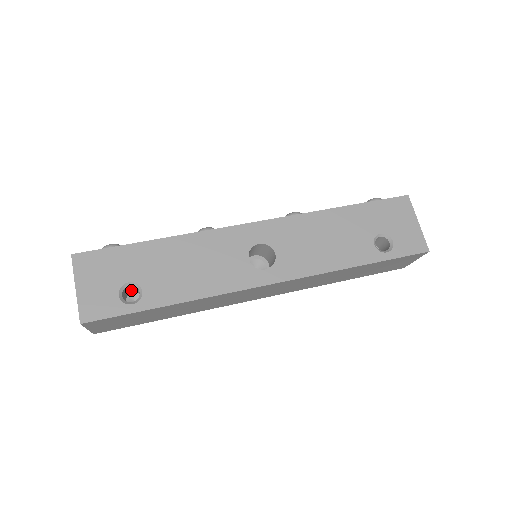
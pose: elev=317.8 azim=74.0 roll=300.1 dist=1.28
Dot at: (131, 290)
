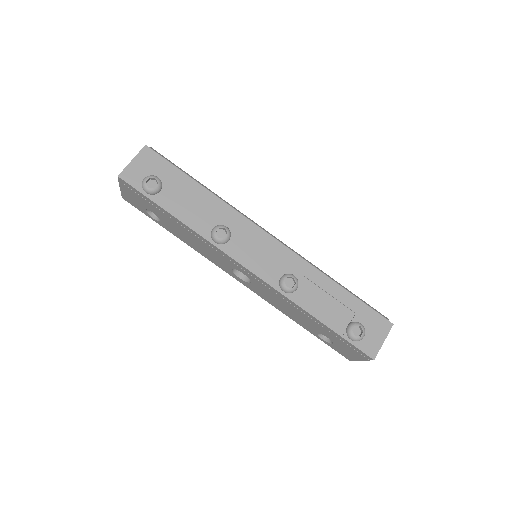
Dot at: occluded
